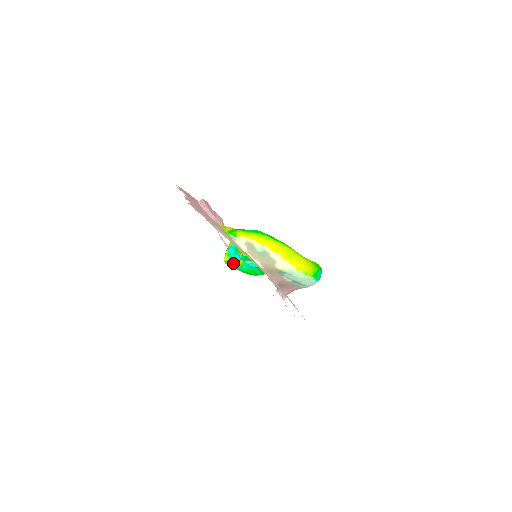
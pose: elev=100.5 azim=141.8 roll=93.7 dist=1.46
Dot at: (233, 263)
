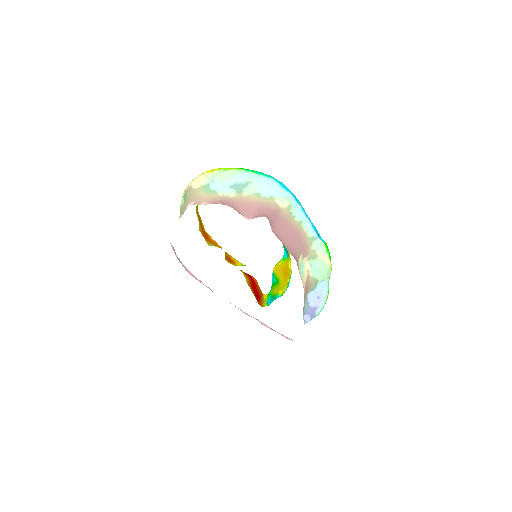
Dot at: occluded
